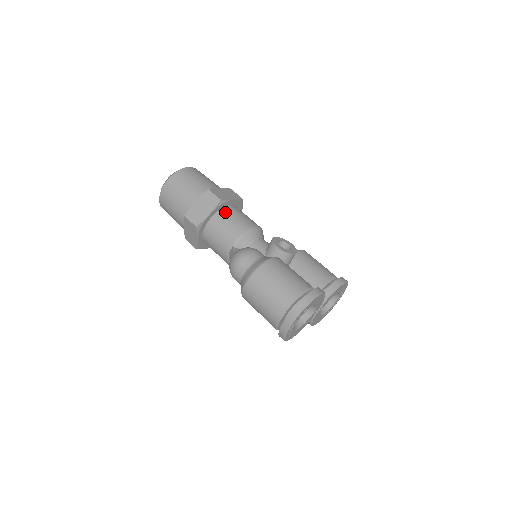
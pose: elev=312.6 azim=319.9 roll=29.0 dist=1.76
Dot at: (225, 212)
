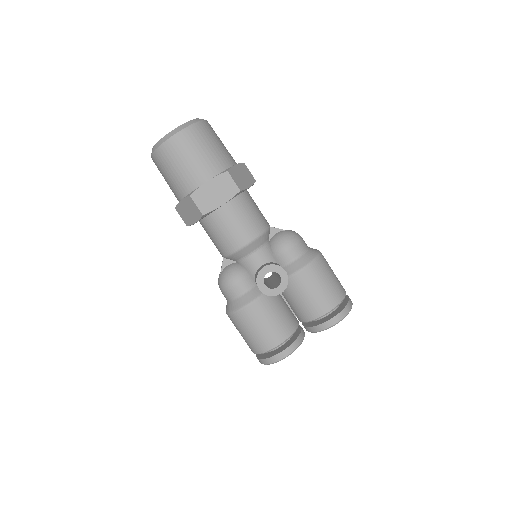
Dot at: (213, 220)
